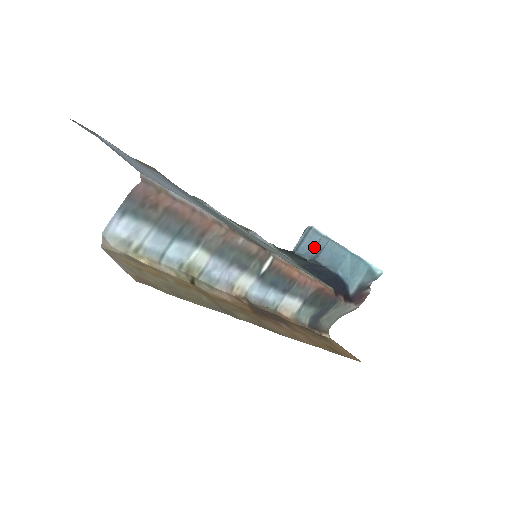
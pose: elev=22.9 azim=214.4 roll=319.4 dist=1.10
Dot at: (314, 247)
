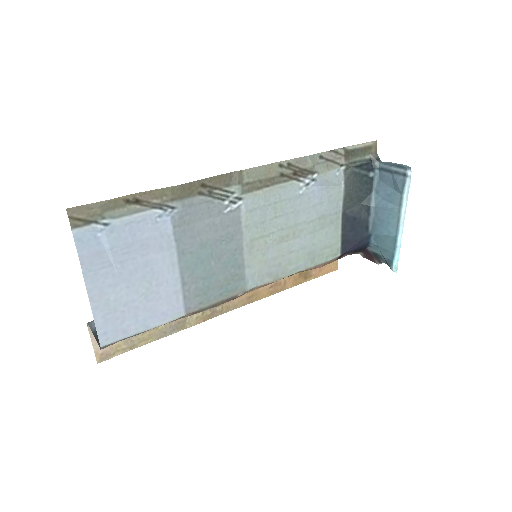
Dot at: (389, 190)
